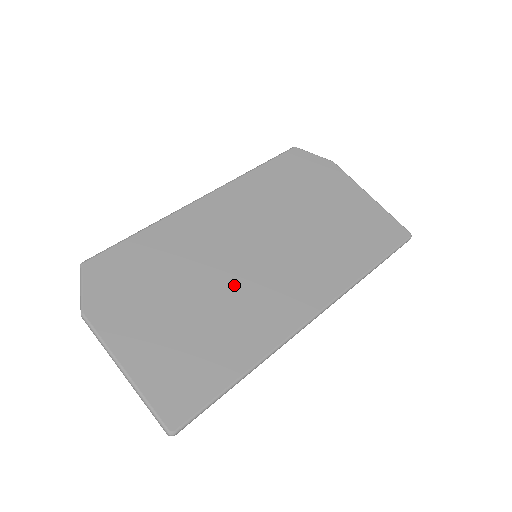
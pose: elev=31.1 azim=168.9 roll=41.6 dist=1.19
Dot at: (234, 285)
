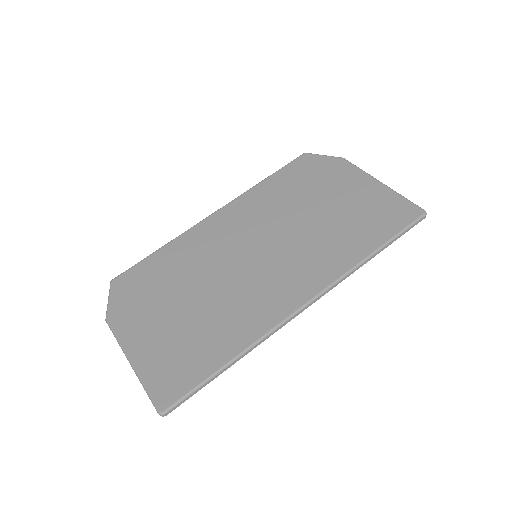
Dot at: (231, 283)
